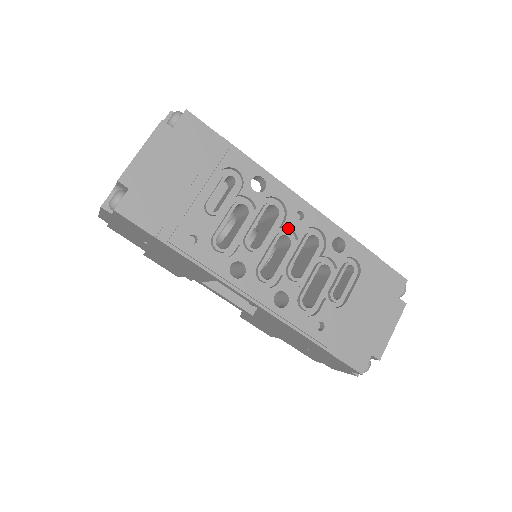
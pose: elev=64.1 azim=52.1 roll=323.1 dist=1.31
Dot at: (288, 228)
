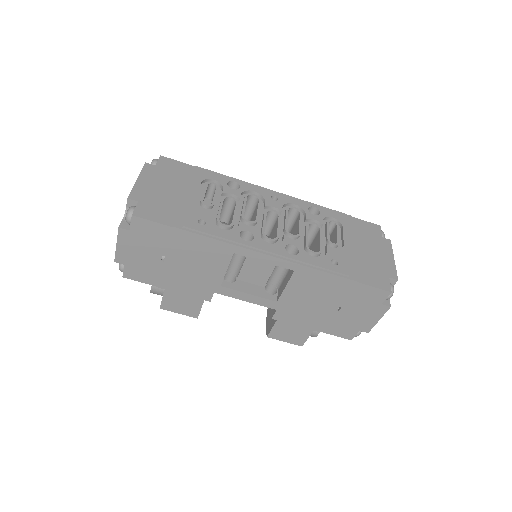
Dot at: (270, 207)
